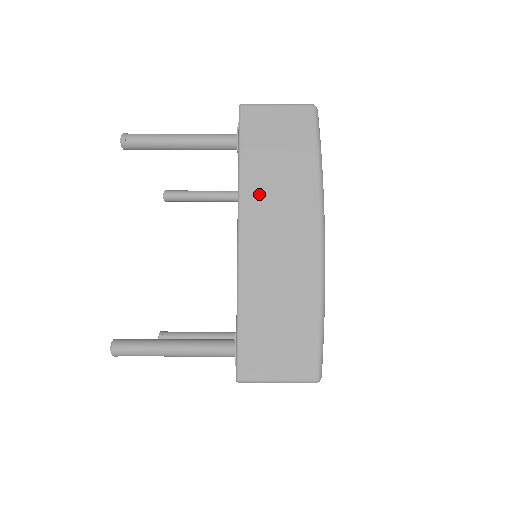
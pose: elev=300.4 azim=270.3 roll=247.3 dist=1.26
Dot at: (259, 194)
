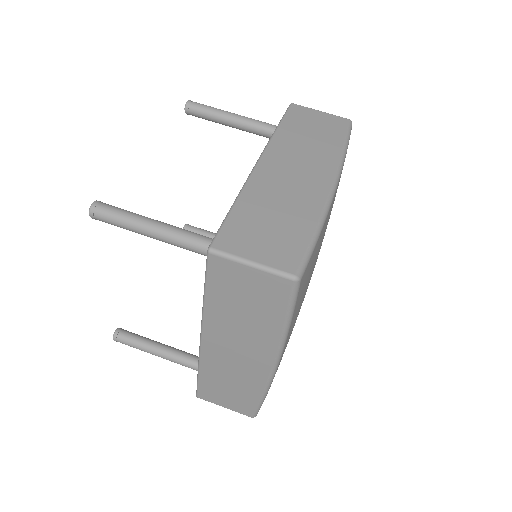
Dot at: (221, 324)
